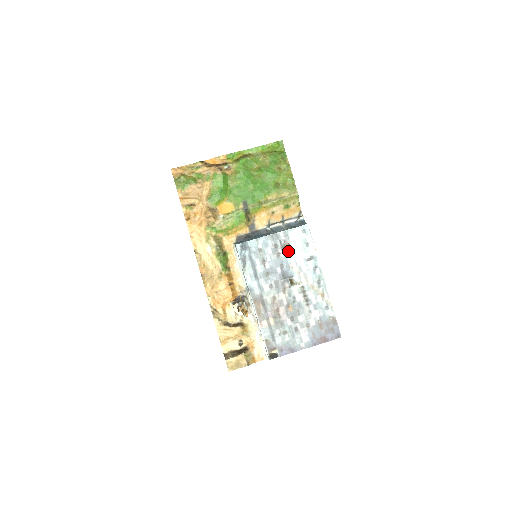
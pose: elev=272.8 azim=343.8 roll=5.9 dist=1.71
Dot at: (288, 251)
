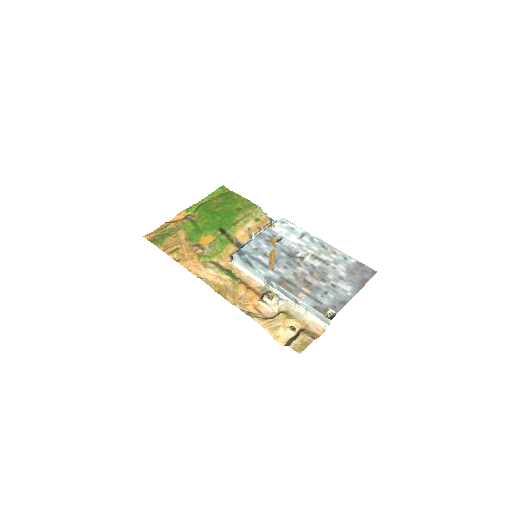
Dot at: (280, 240)
